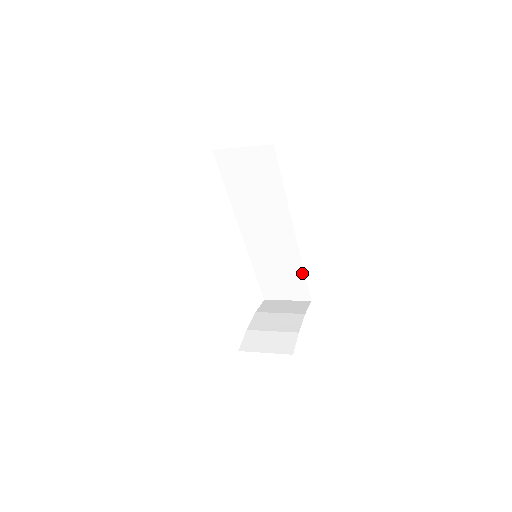
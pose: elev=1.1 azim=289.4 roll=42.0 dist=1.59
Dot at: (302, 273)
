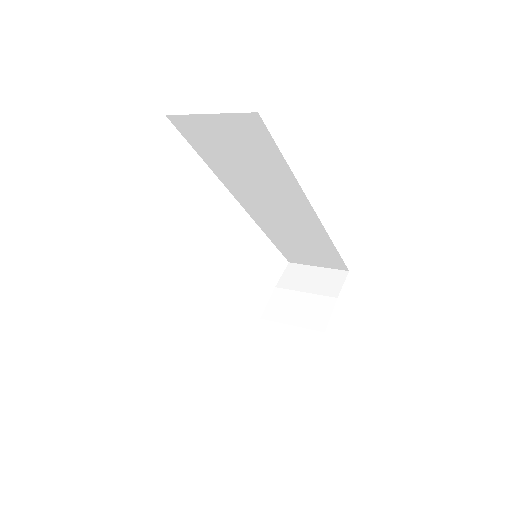
Dot at: (333, 248)
